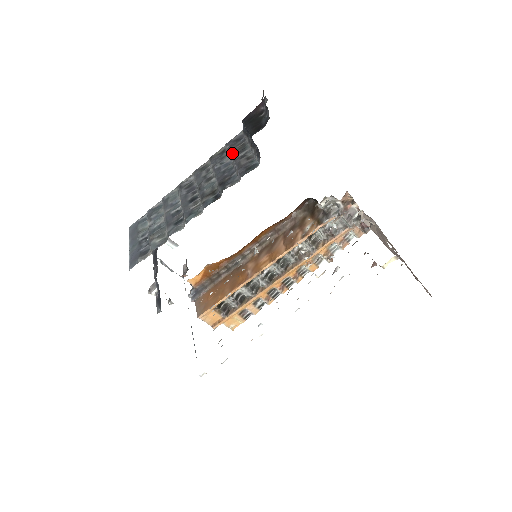
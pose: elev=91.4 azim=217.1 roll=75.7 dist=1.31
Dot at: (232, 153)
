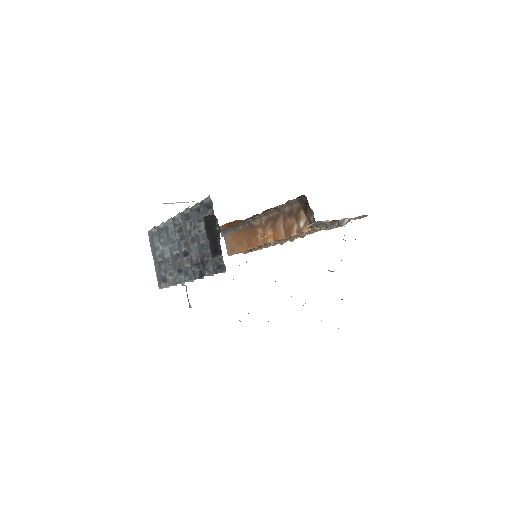
Dot at: occluded
